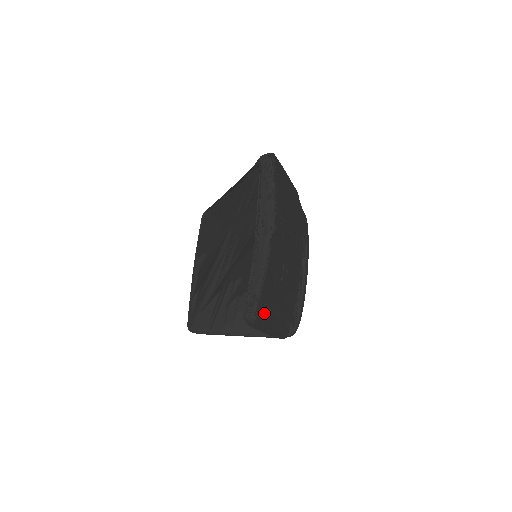
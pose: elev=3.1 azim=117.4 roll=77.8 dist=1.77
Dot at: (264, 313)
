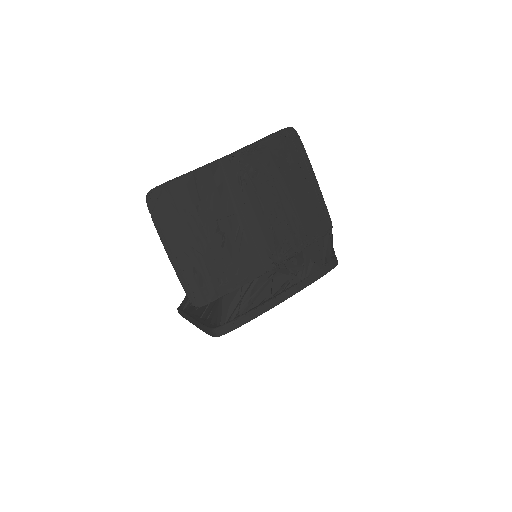
Dot at: (166, 209)
